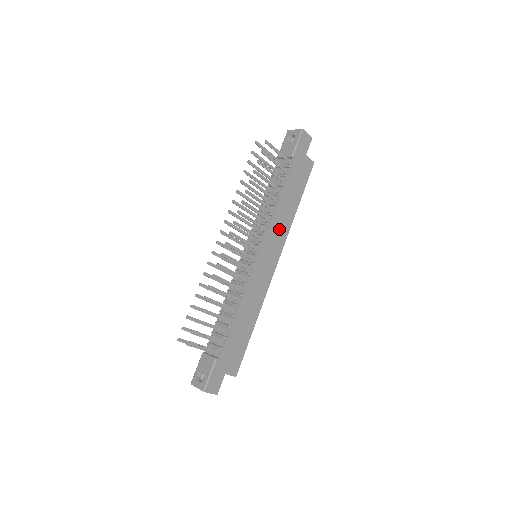
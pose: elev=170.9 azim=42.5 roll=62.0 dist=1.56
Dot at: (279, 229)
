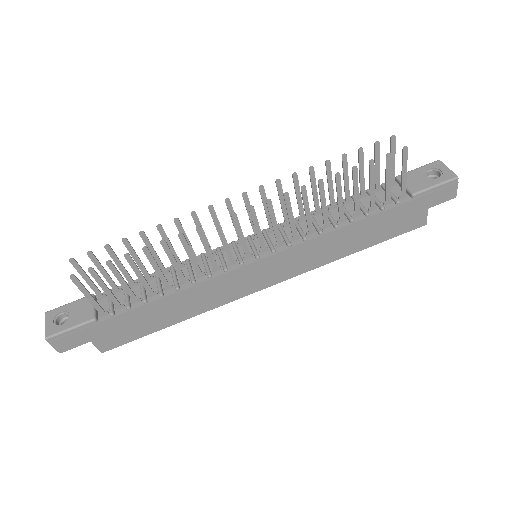
Dot at: (311, 255)
